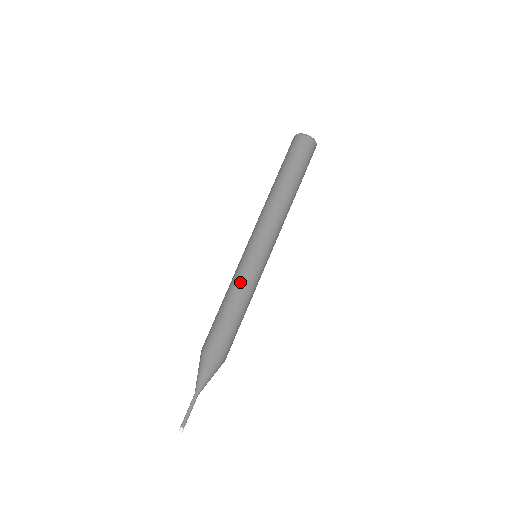
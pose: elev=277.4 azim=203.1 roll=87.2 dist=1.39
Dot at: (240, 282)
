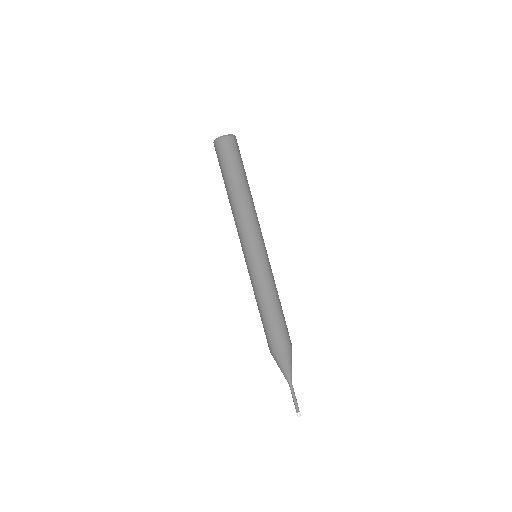
Dot at: (270, 282)
